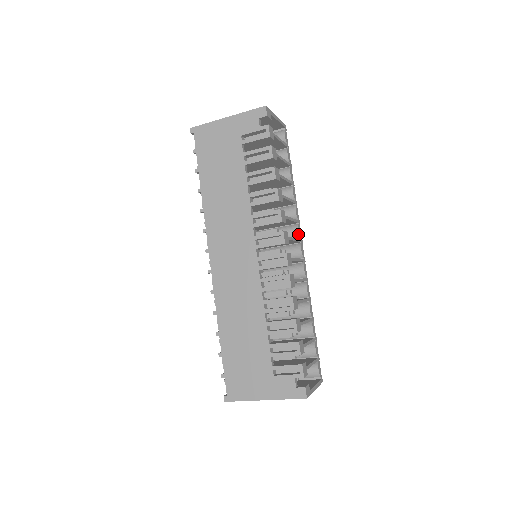
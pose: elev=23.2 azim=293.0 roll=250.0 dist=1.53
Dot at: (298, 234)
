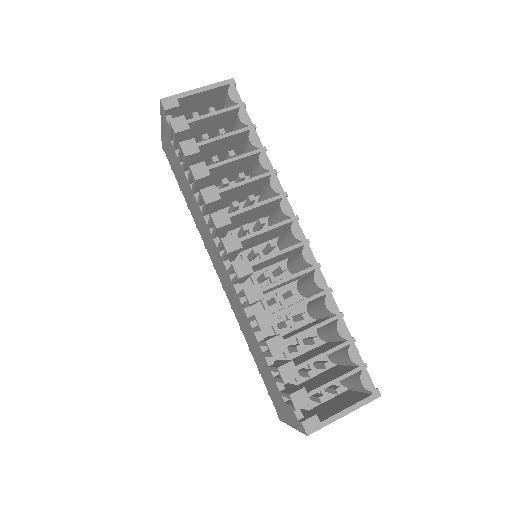
Dot at: (283, 214)
